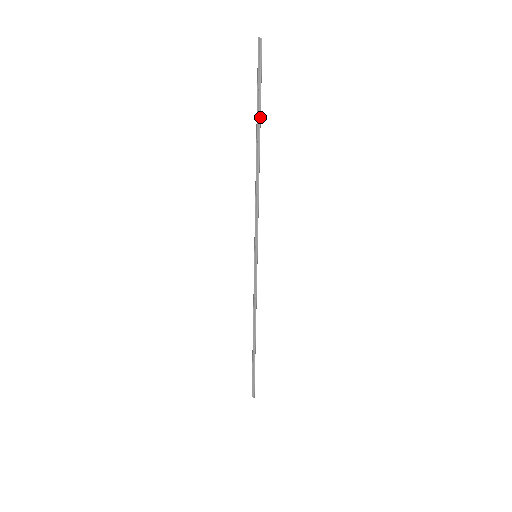
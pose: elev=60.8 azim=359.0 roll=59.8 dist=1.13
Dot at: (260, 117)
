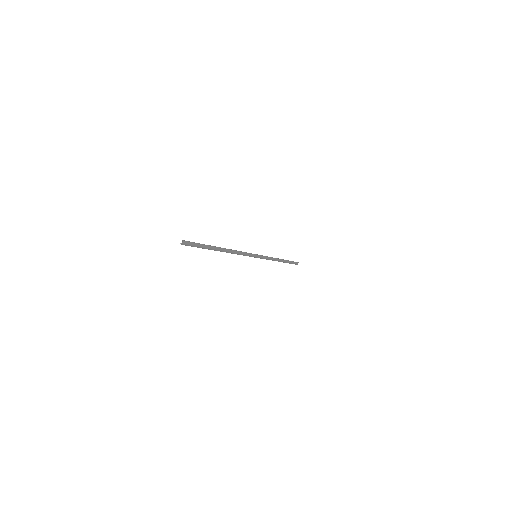
Dot at: (209, 249)
